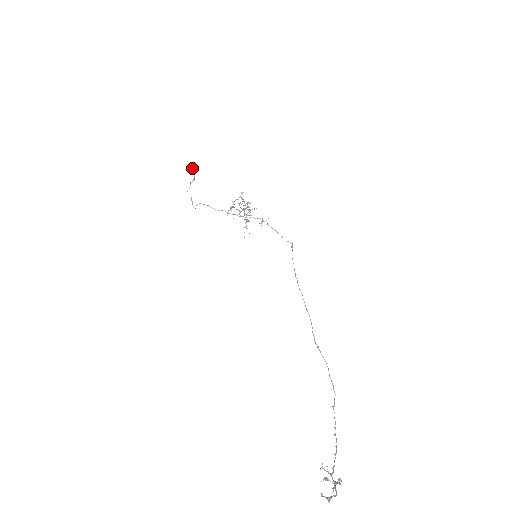
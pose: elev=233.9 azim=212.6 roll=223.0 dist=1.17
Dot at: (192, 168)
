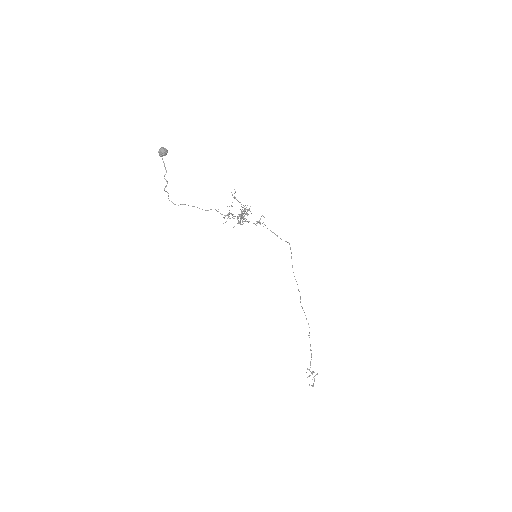
Dot at: (161, 155)
